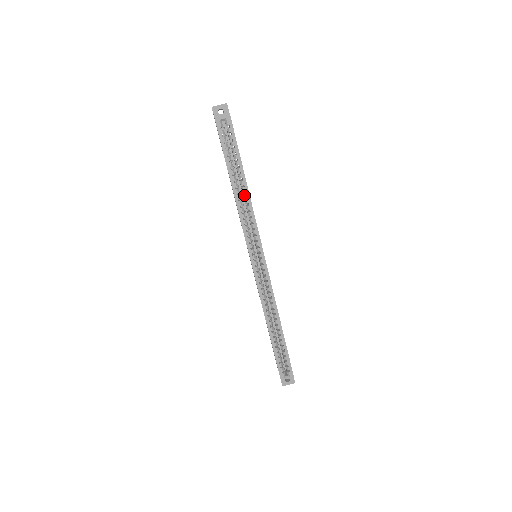
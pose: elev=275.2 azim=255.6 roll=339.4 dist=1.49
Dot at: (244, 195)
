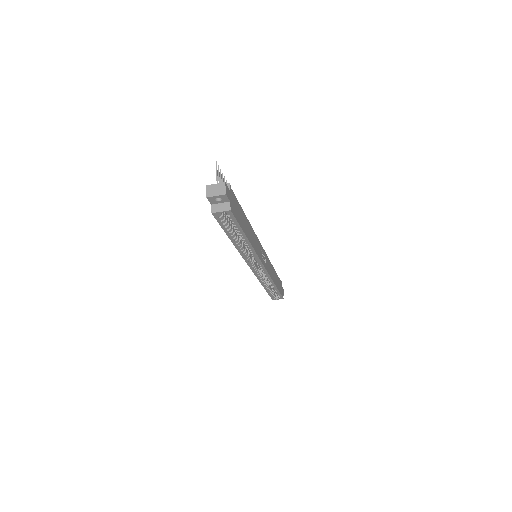
Dot at: (246, 245)
